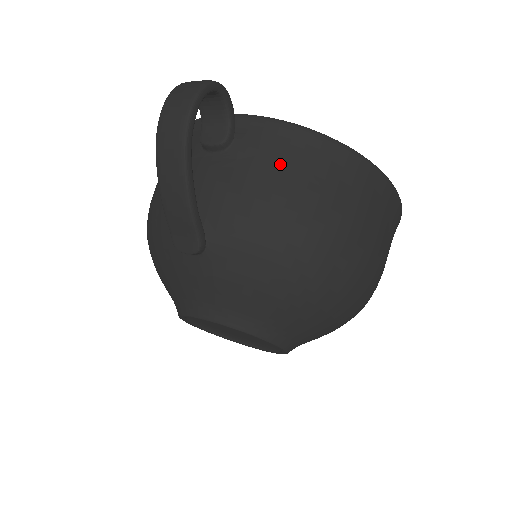
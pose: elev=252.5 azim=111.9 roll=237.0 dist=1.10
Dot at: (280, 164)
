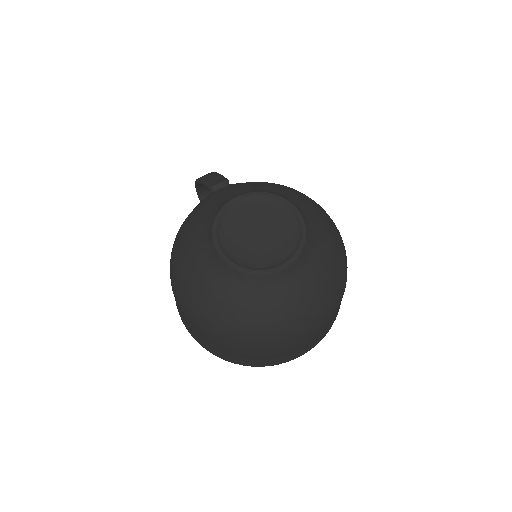
Dot at: occluded
